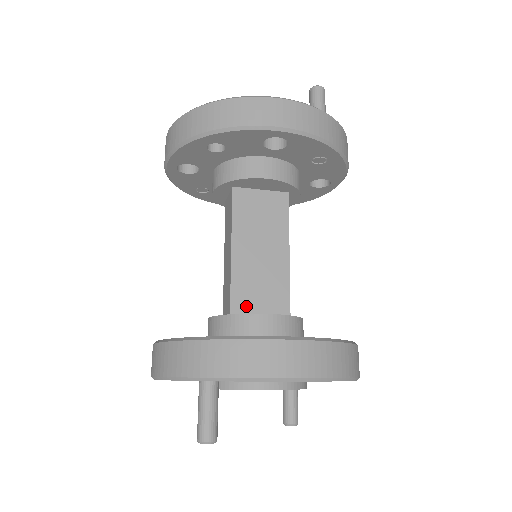
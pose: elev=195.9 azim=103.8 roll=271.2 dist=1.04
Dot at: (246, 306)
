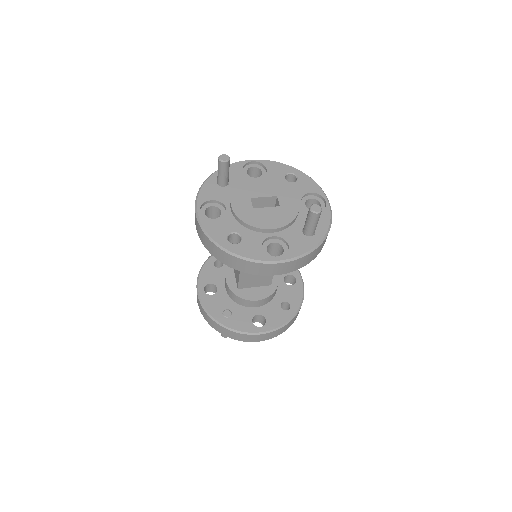
Dot at: (247, 285)
